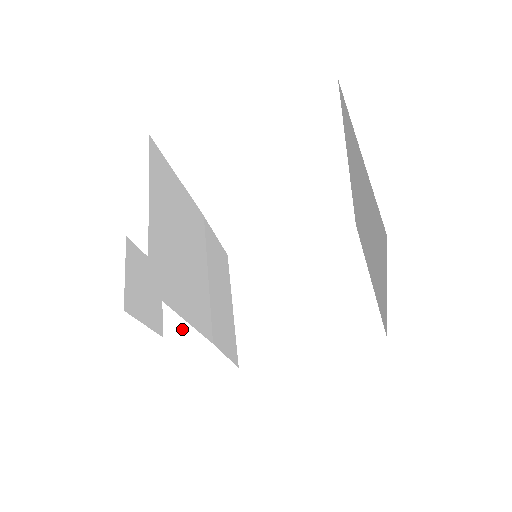
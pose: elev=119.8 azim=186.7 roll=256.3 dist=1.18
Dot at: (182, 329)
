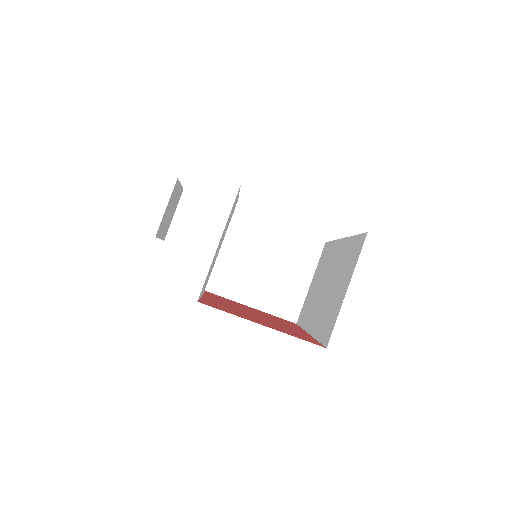
Dot at: (180, 243)
